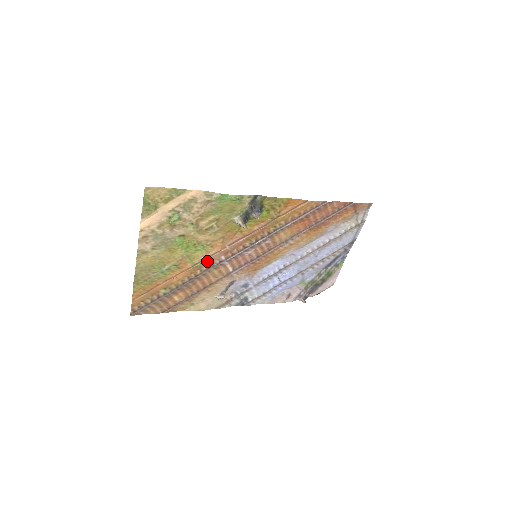
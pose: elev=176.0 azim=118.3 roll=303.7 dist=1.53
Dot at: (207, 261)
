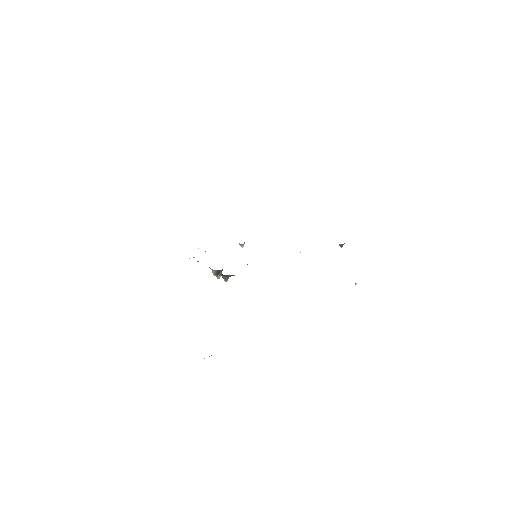
Dot at: occluded
